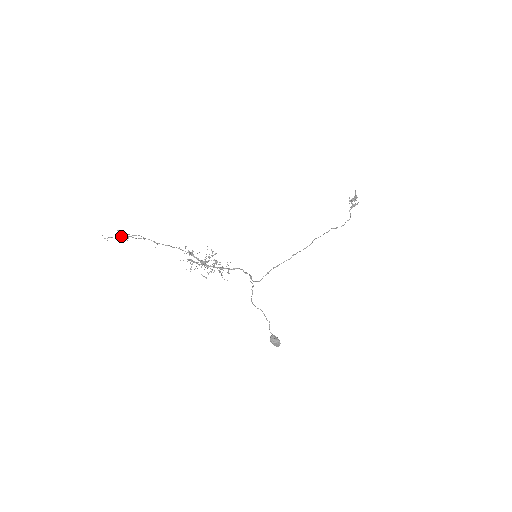
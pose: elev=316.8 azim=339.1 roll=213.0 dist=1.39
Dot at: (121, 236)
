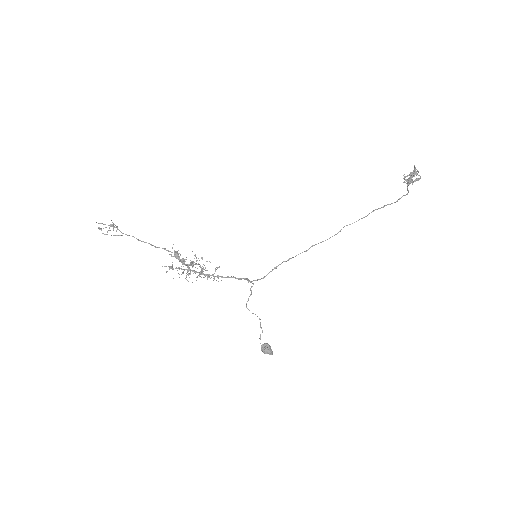
Dot at: (110, 225)
